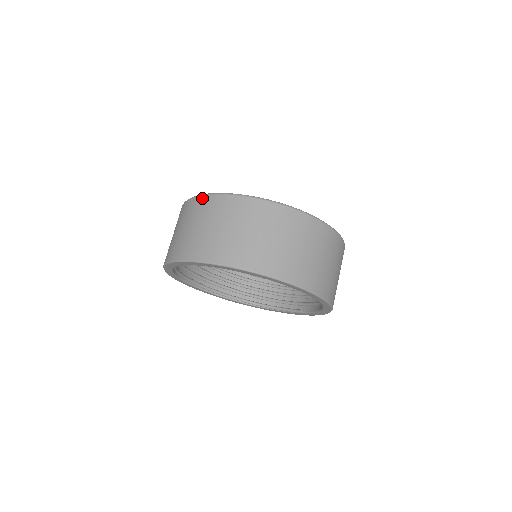
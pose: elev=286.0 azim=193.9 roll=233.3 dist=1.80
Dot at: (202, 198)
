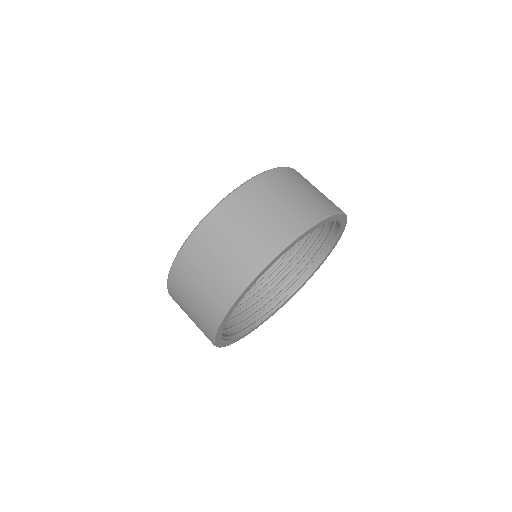
Dot at: (237, 193)
